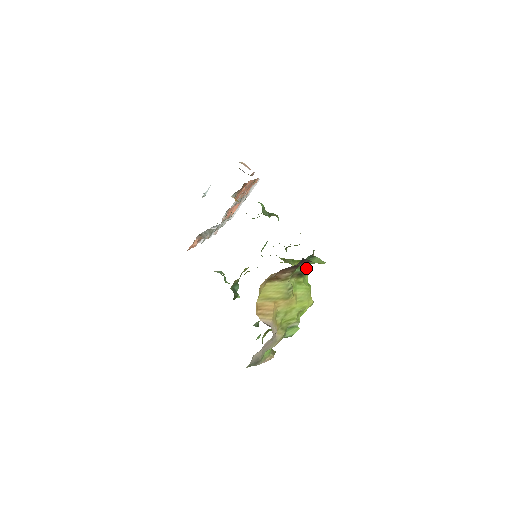
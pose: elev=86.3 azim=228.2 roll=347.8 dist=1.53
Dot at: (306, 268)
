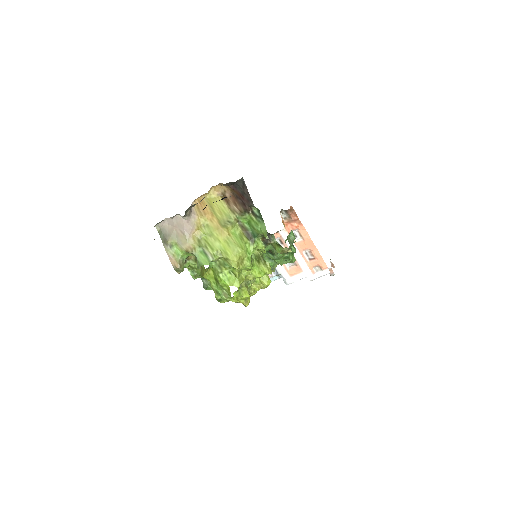
Dot at: (256, 236)
